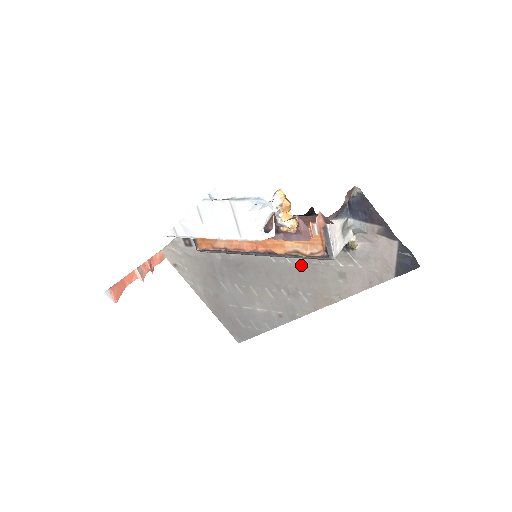
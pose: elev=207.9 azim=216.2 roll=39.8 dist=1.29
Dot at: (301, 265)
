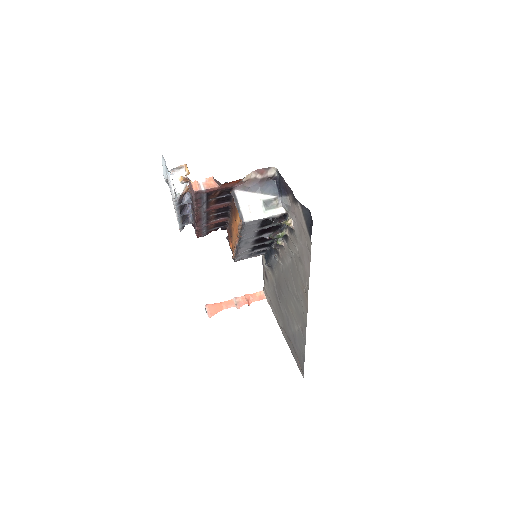
Dot at: (290, 263)
